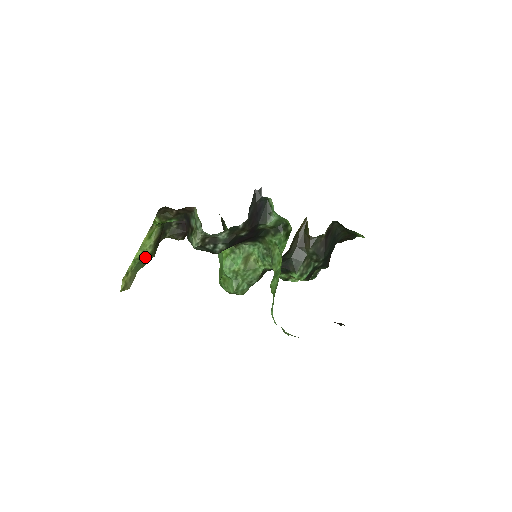
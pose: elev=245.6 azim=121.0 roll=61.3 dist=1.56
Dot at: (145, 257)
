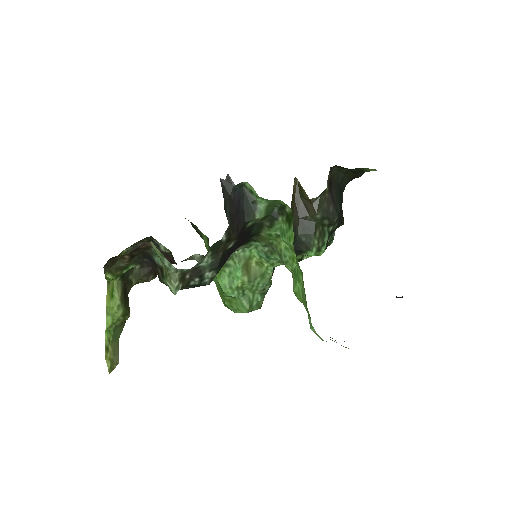
Dot at: (119, 321)
